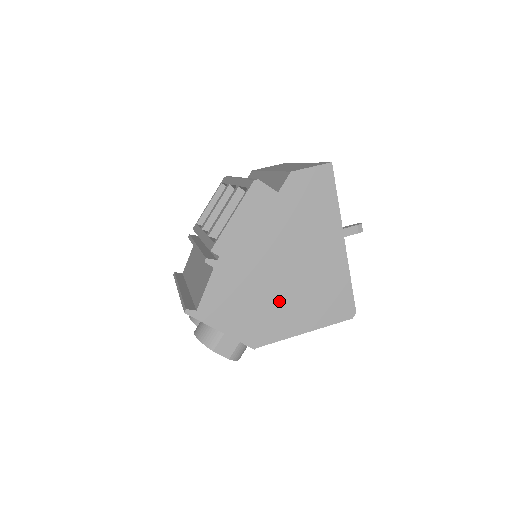
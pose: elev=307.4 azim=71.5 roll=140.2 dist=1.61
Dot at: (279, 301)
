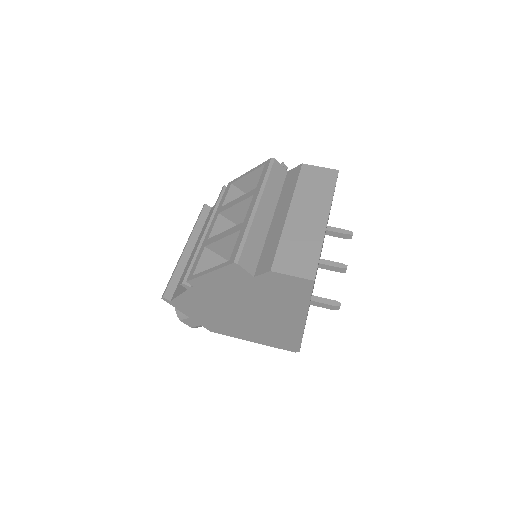
Dot at: (237, 323)
